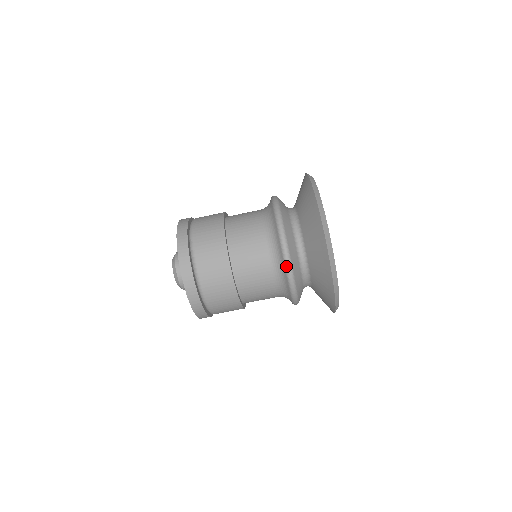
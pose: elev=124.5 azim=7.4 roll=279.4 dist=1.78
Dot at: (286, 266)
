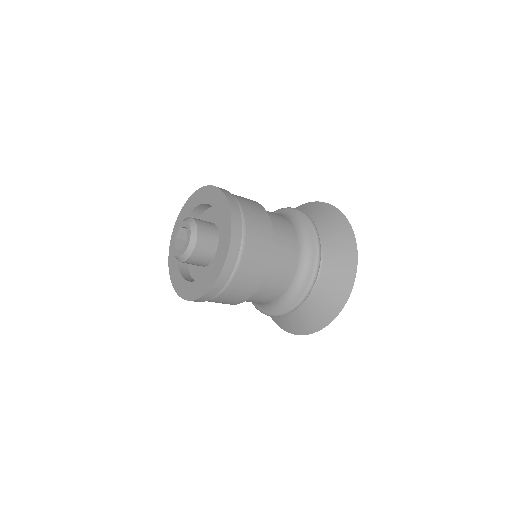
Dot at: (311, 285)
